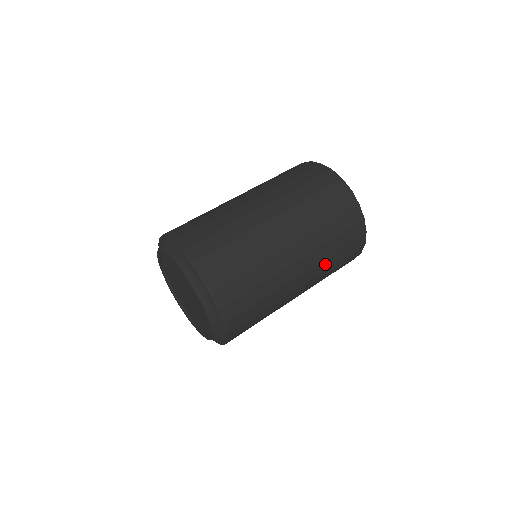
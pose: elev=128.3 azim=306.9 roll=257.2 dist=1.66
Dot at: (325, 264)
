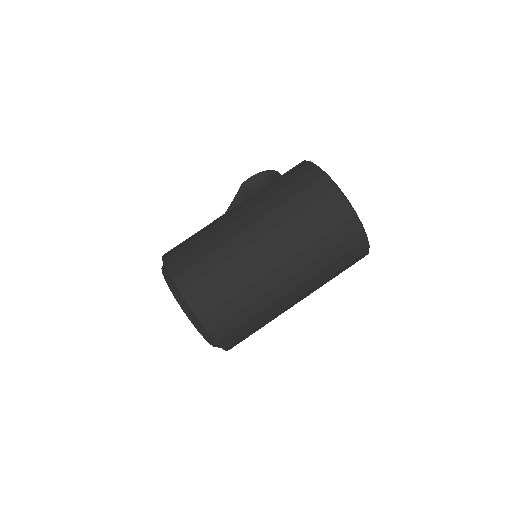
Dot at: occluded
